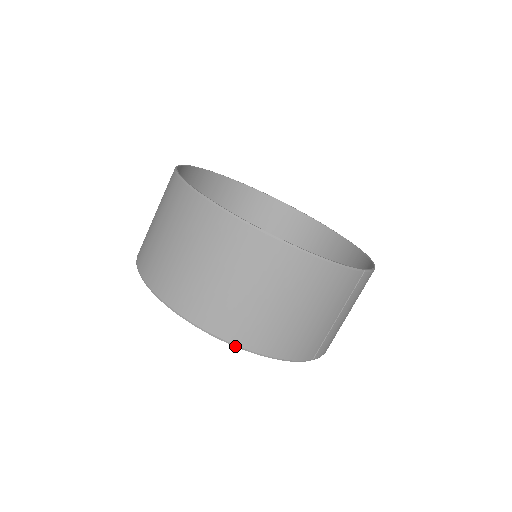
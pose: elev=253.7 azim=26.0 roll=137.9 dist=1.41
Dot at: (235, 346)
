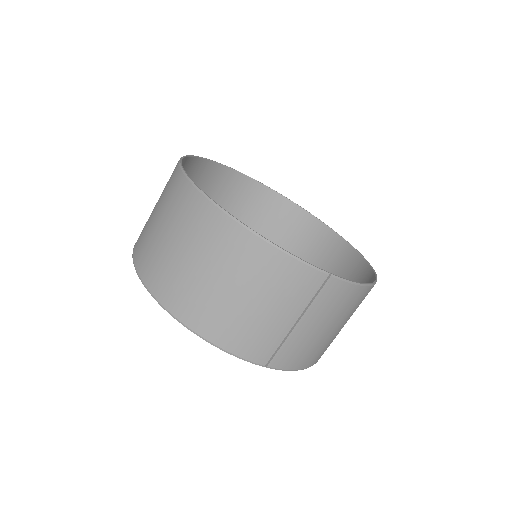
Dot at: (175, 318)
